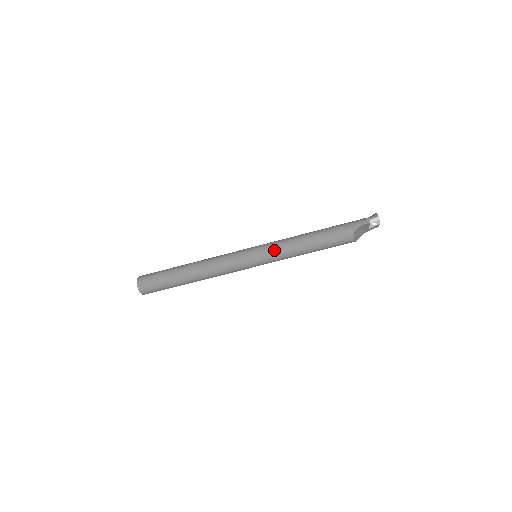
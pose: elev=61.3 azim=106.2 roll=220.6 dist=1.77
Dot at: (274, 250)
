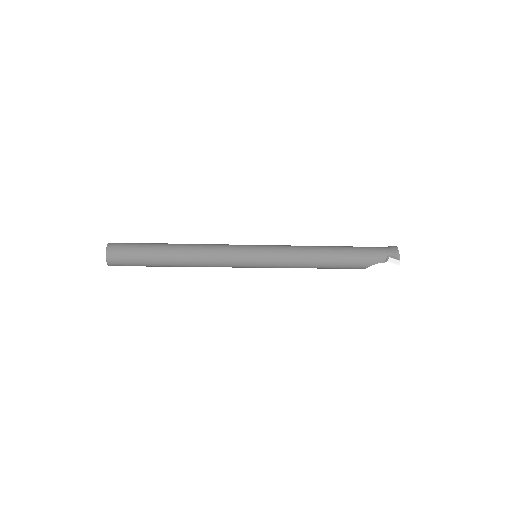
Dot at: (280, 264)
